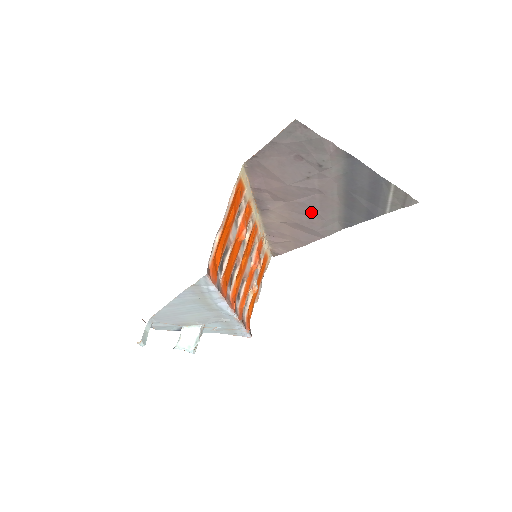
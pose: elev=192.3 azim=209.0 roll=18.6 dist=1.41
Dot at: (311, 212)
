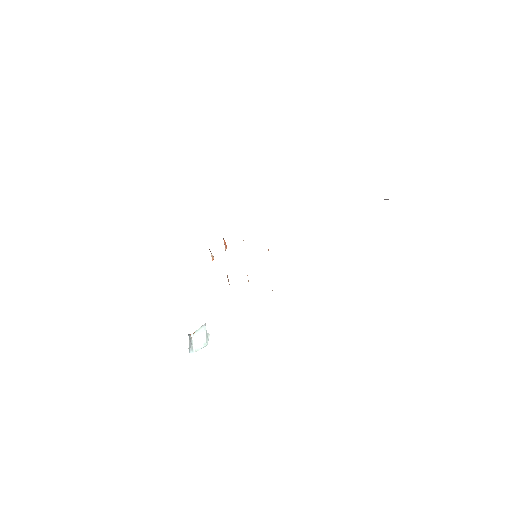
Dot at: occluded
